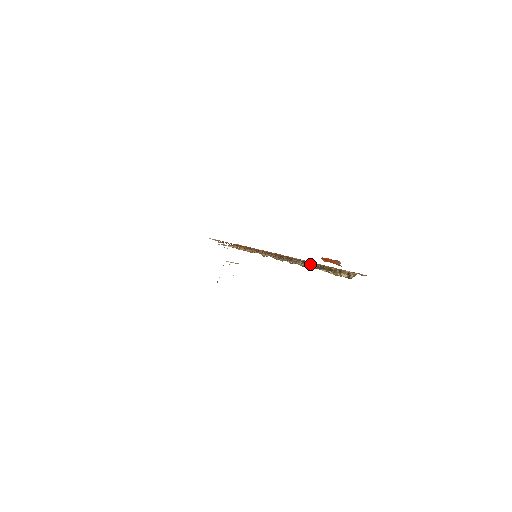
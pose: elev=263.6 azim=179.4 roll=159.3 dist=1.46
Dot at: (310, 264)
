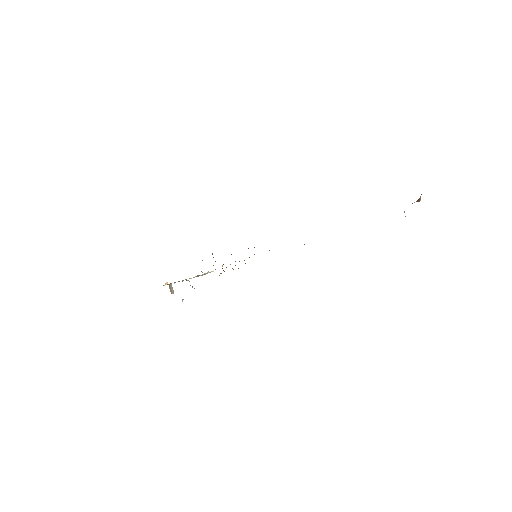
Dot at: occluded
